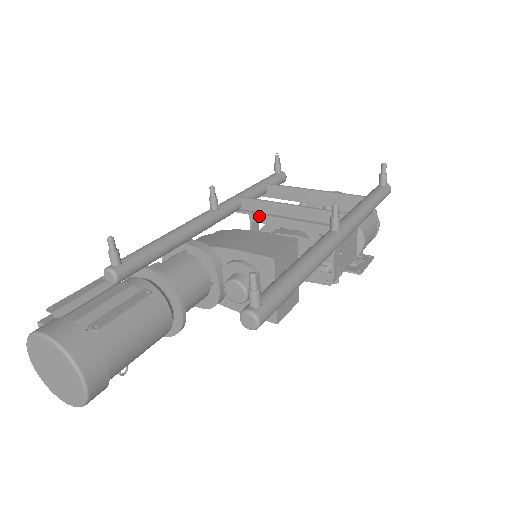
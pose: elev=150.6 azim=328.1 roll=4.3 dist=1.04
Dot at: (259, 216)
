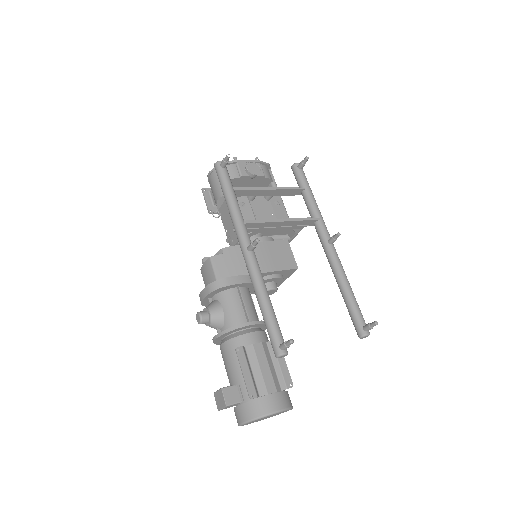
Dot at: (256, 230)
